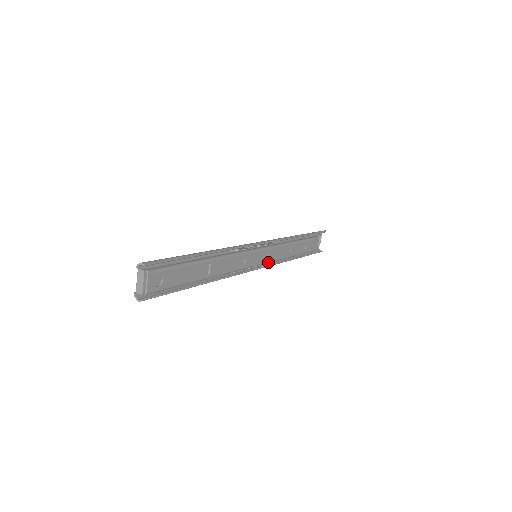
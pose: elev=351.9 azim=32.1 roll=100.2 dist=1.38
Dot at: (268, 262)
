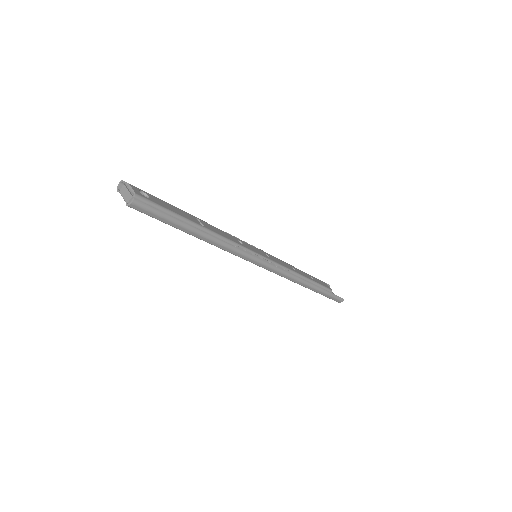
Dot at: (274, 262)
